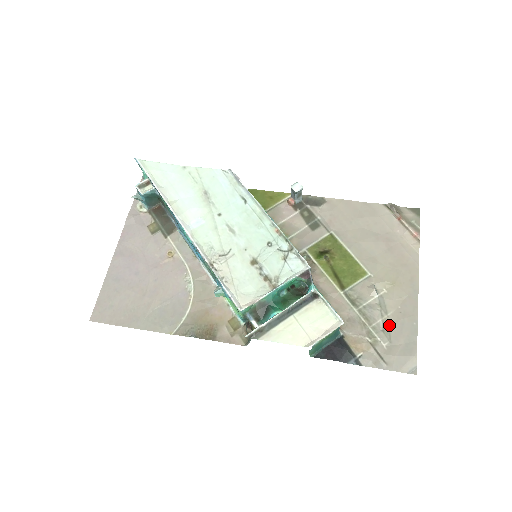
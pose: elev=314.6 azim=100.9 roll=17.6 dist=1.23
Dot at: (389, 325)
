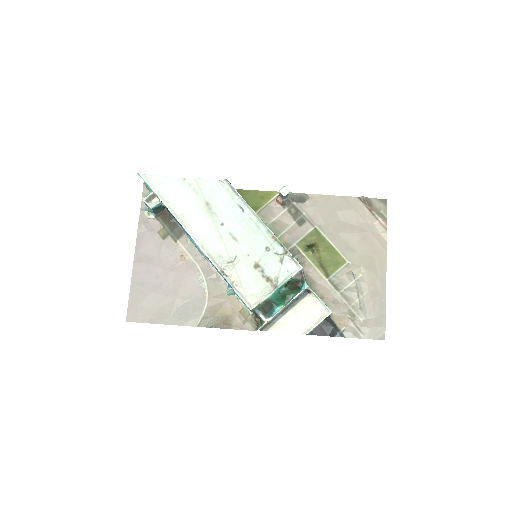
Dot at: (364, 303)
